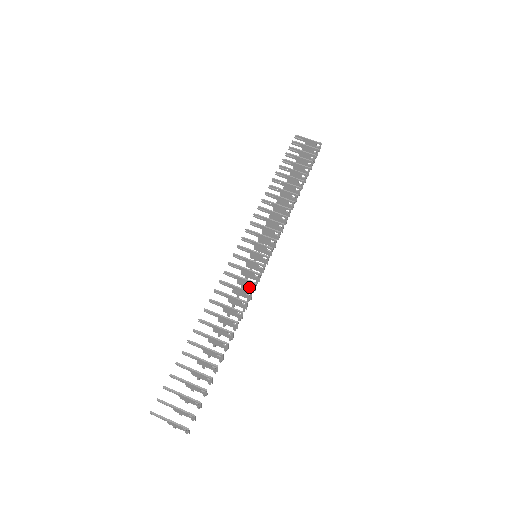
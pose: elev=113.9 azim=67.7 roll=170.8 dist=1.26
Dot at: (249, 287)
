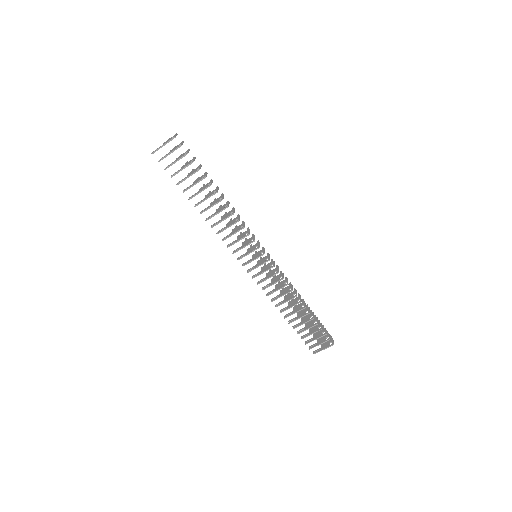
Dot at: (275, 271)
